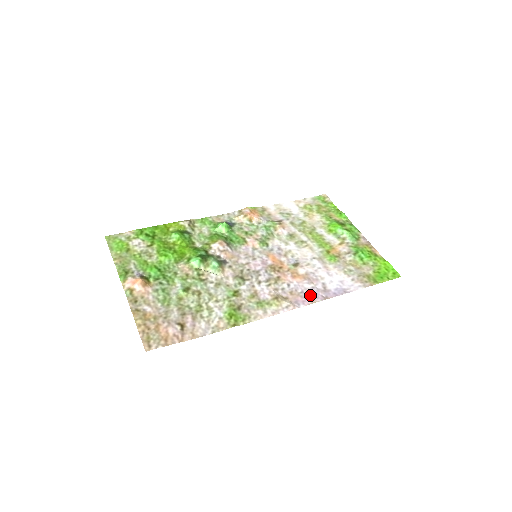
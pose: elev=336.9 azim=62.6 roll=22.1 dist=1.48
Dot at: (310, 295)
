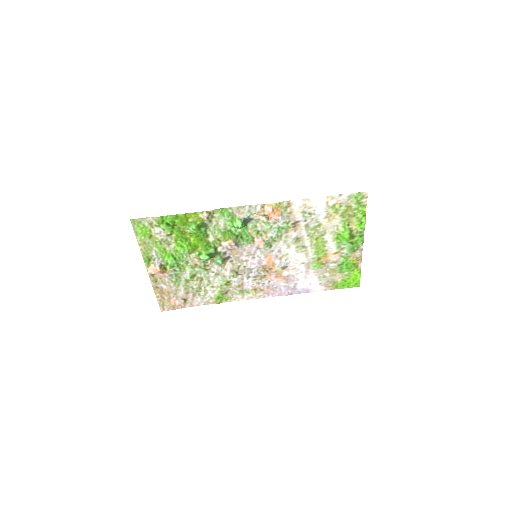
Dot at: (280, 291)
